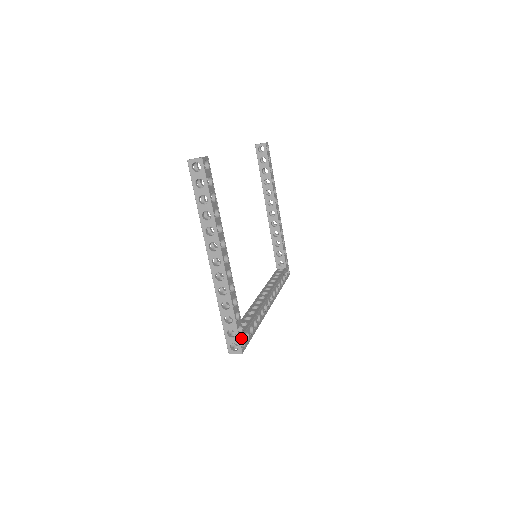
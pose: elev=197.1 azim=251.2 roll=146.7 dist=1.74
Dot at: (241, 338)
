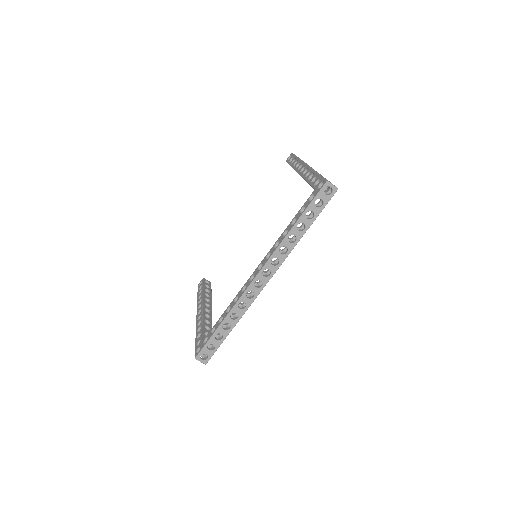
Dot at: occluded
